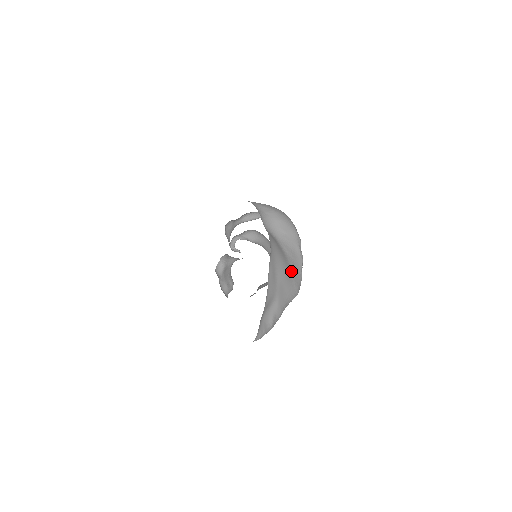
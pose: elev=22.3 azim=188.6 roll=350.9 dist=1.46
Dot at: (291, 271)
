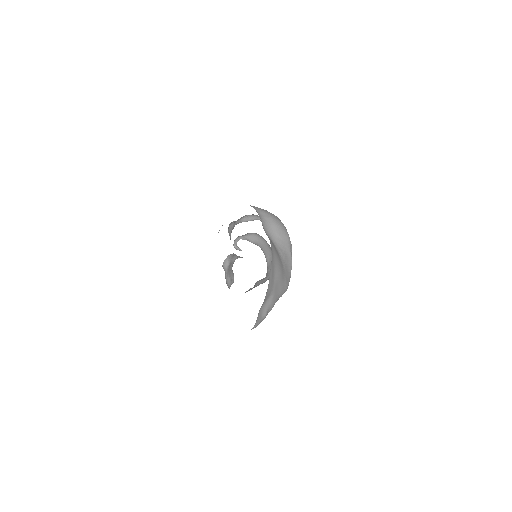
Dot at: (284, 271)
